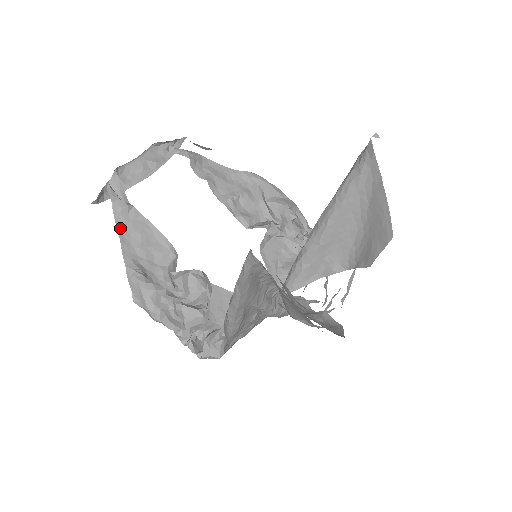
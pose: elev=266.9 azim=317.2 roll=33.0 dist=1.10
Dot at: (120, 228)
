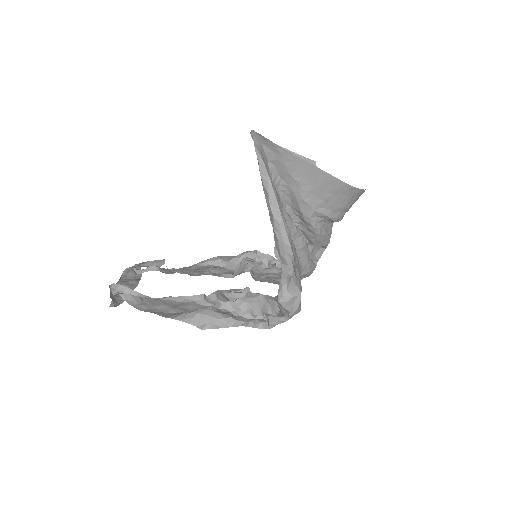
Dot at: (145, 310)
